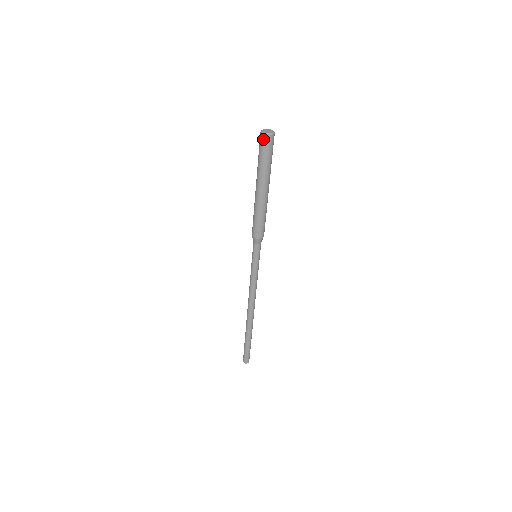
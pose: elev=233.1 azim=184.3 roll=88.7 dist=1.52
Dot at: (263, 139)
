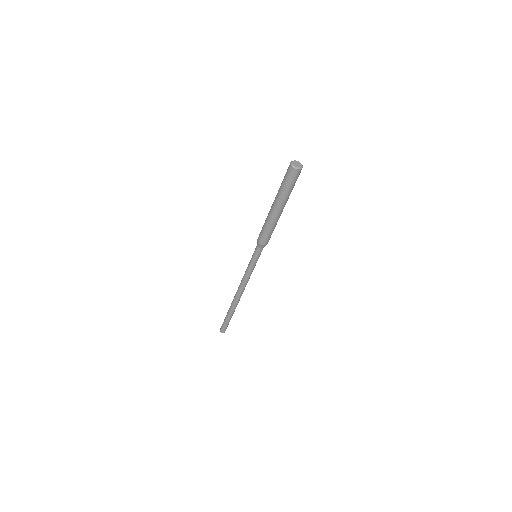
Dot at: (291, 170)
